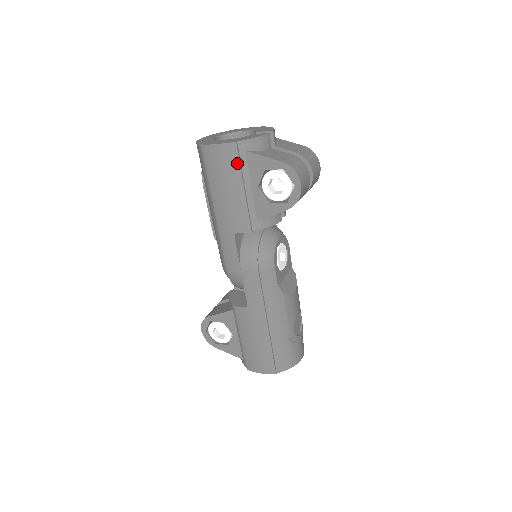
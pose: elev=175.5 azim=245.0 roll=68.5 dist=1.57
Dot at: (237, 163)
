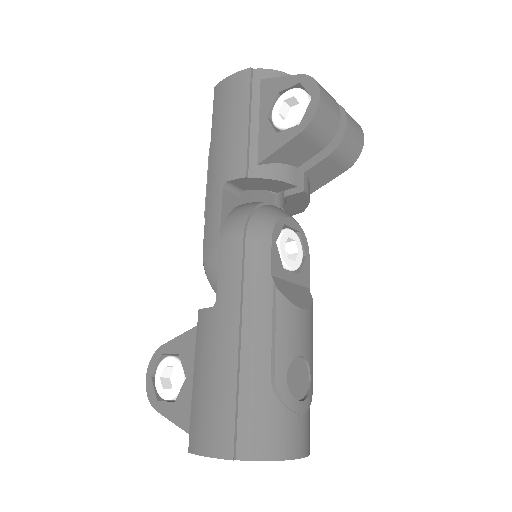
Dot at: (247, 90)
